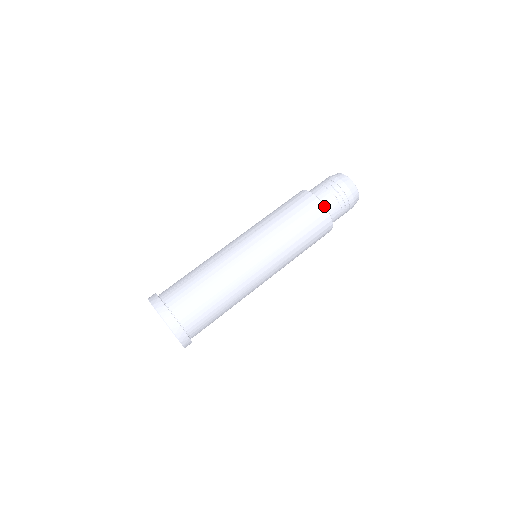
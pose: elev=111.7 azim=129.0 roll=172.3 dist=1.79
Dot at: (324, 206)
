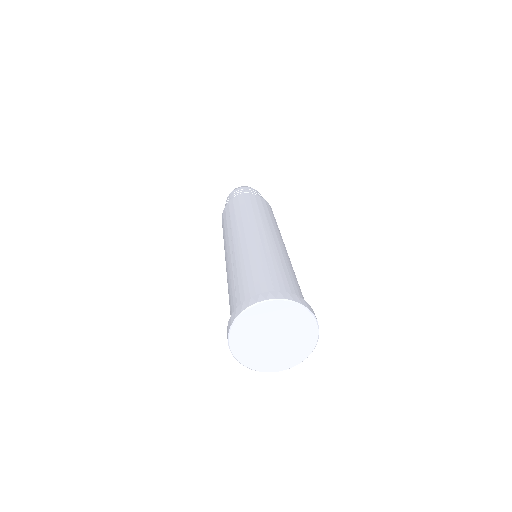
Dot at: (248, 194)
